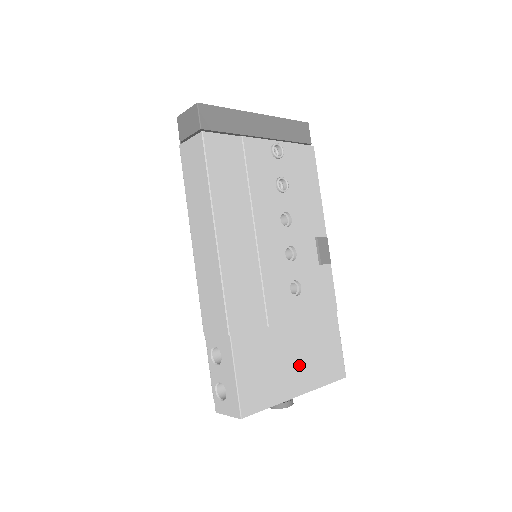
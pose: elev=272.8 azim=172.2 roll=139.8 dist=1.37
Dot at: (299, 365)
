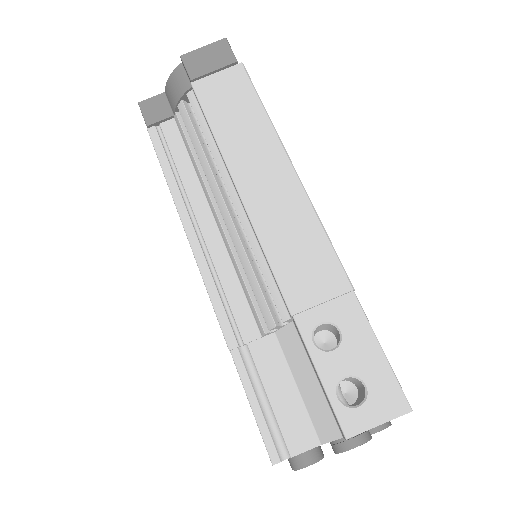
Dot at: occluded
